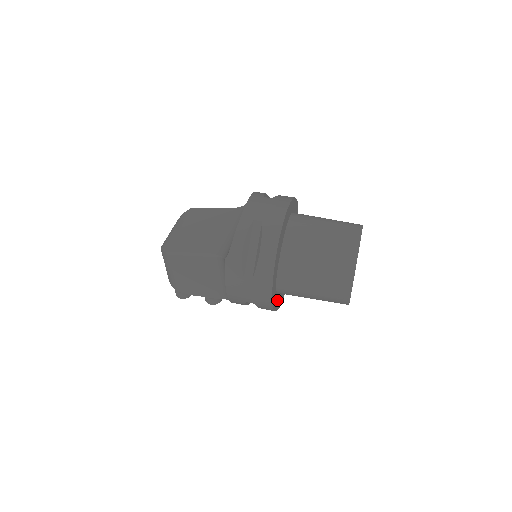
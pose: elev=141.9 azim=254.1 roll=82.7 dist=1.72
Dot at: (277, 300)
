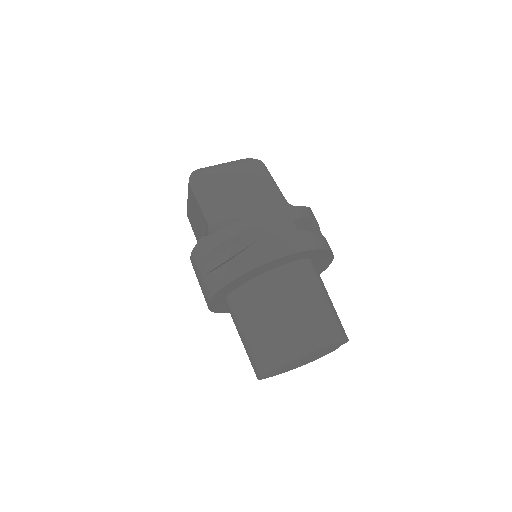
Dot at: occluded
